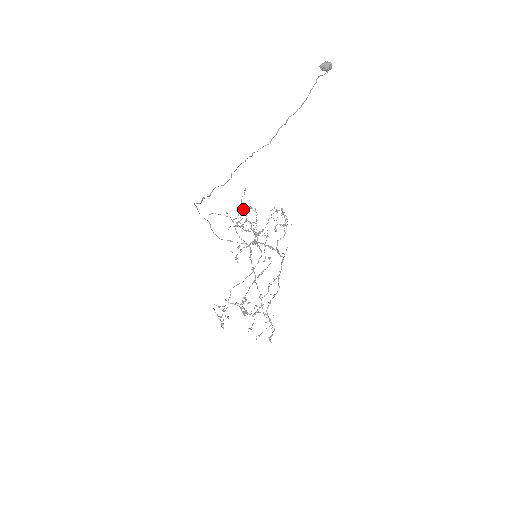
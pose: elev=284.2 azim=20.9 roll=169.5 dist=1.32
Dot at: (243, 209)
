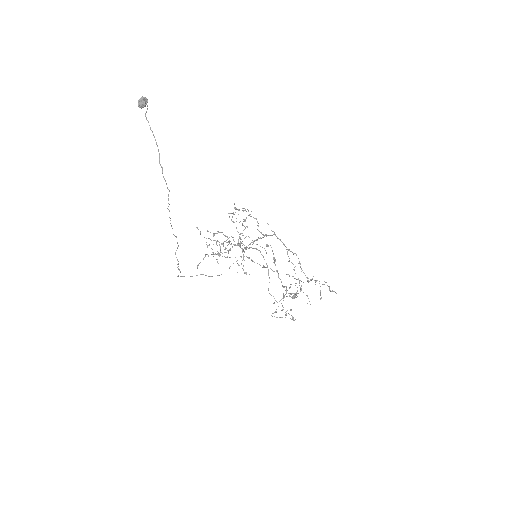
Dot at: (211, 240)
